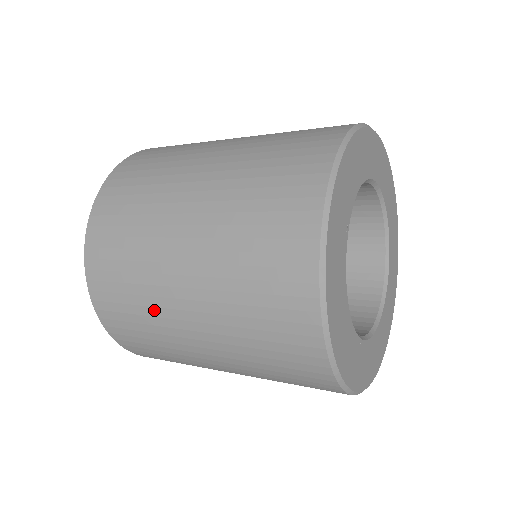
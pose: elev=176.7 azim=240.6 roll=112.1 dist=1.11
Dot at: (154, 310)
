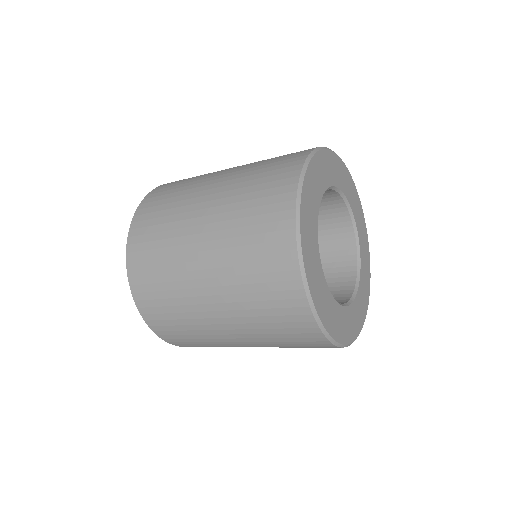
Dot at: (219, 345)
